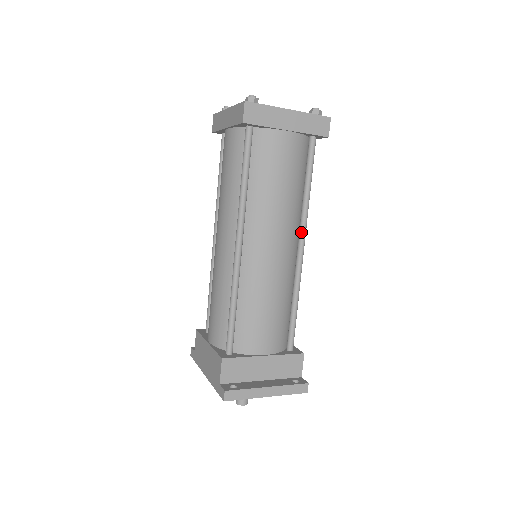
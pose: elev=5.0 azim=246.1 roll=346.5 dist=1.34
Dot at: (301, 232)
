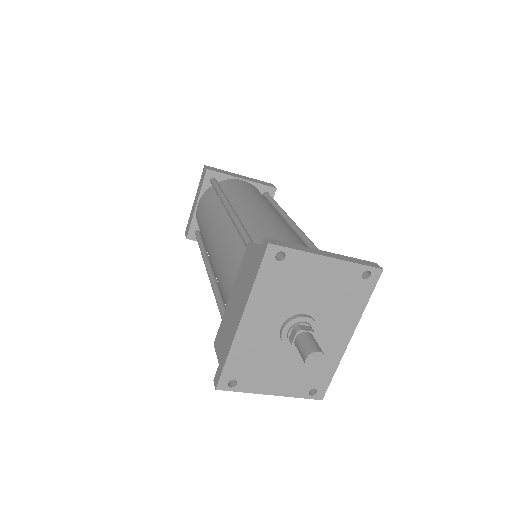
Dot at: (287, 219)
